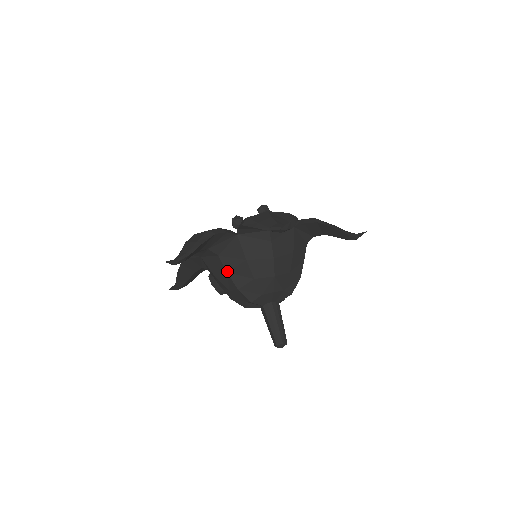
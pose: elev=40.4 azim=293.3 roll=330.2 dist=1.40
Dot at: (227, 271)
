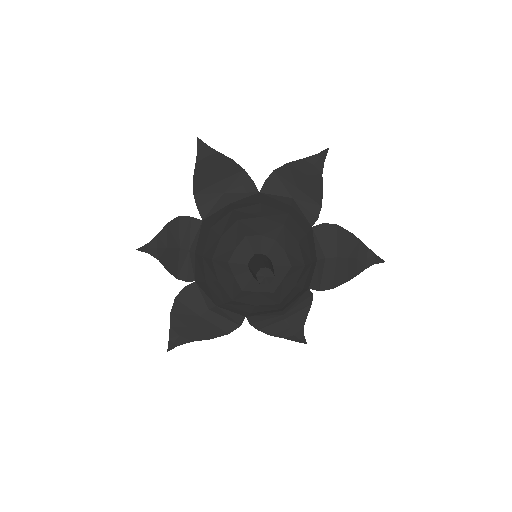
Dot at: (234, 209)
